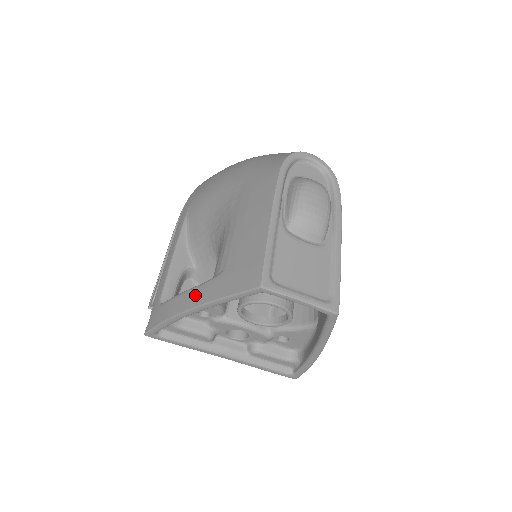
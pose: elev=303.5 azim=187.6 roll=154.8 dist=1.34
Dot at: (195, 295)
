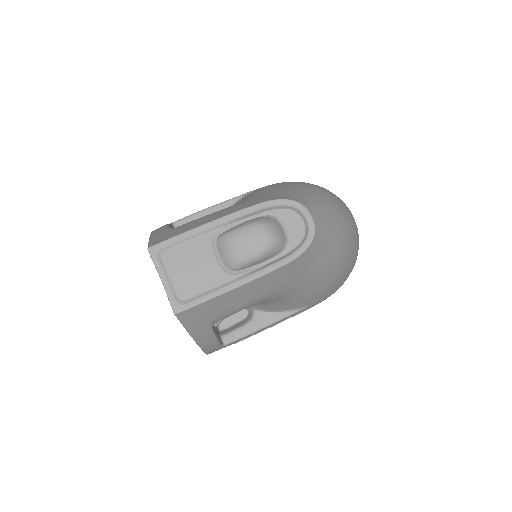
Dot at: (160, 229)
